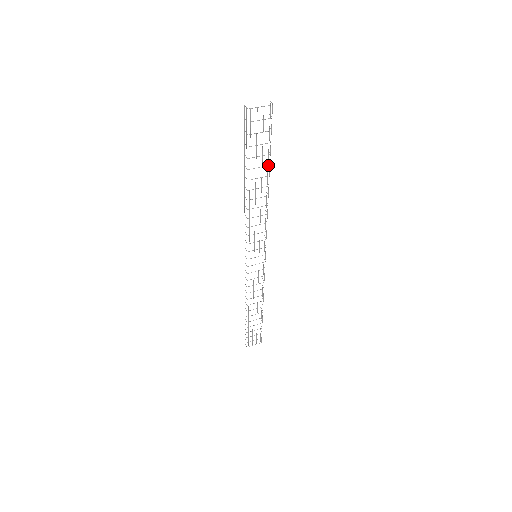
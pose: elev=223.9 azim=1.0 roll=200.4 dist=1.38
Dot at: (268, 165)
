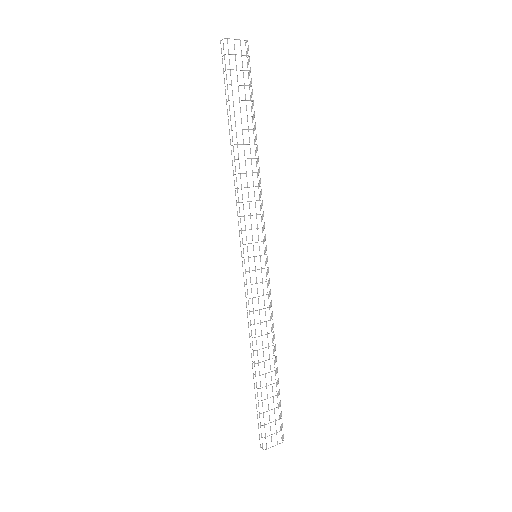
Dot at: (253, 115)
